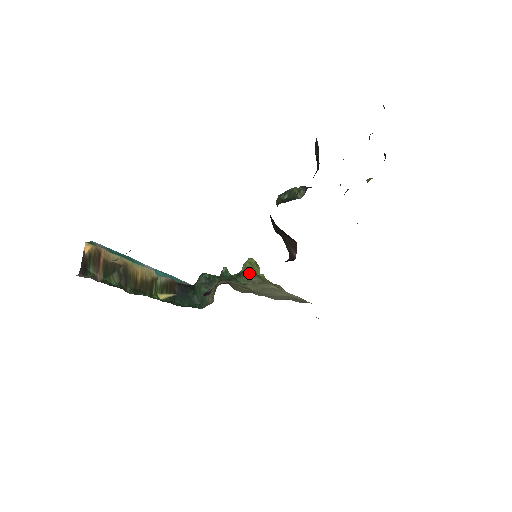
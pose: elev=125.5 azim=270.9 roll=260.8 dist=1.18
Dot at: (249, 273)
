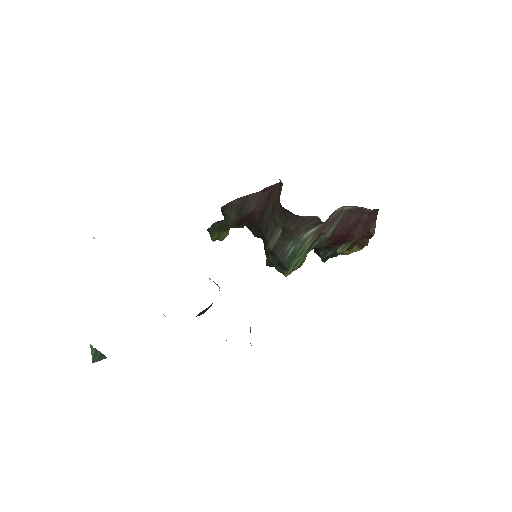
Dot at: occluded
